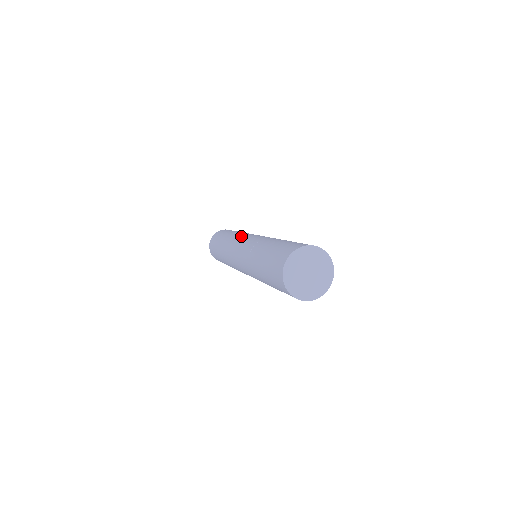
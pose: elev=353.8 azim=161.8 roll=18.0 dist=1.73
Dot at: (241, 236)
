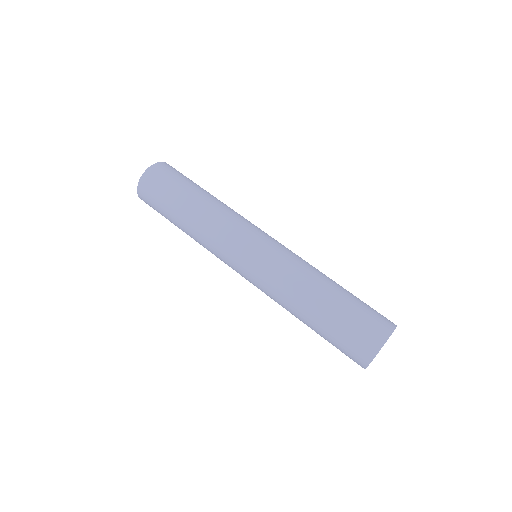
Dot at: (232, 237)
